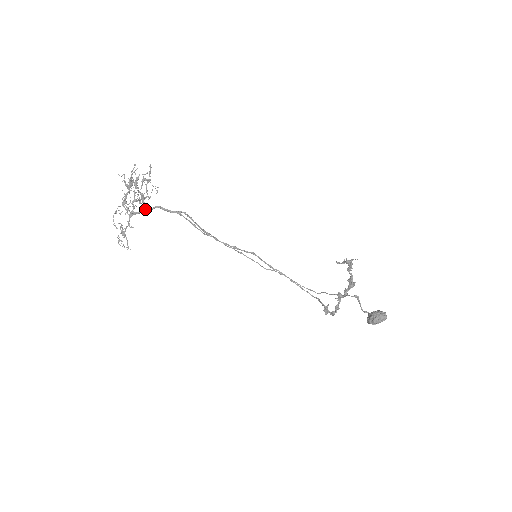
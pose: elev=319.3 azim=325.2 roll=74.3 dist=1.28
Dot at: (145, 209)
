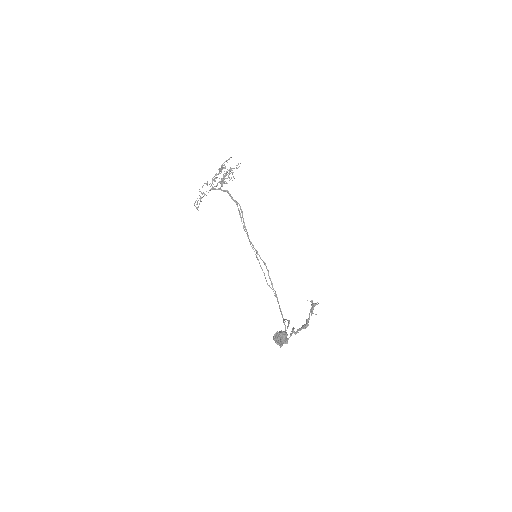
Dot at: (220, 189)
